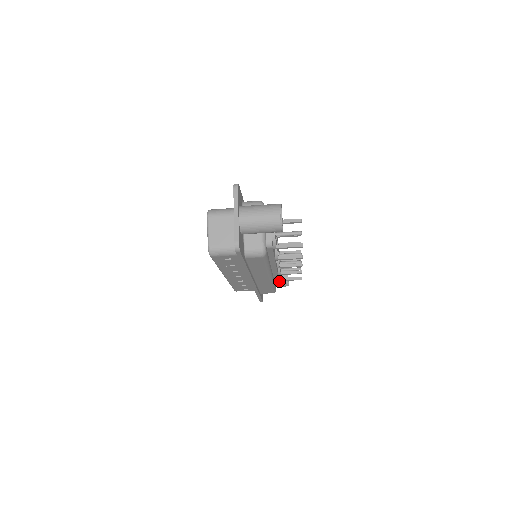
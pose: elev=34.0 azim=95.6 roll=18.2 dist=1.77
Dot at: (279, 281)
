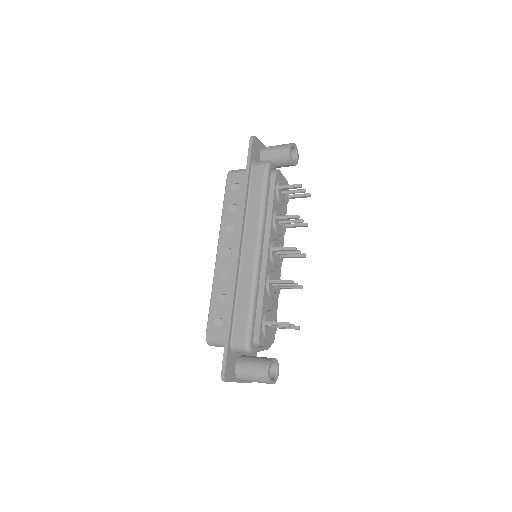
Dot at: occluded
